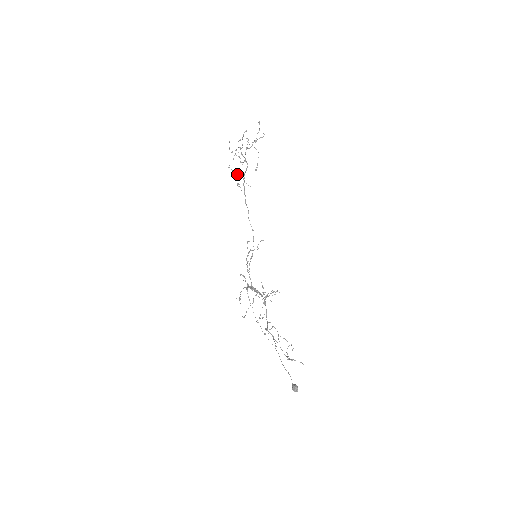
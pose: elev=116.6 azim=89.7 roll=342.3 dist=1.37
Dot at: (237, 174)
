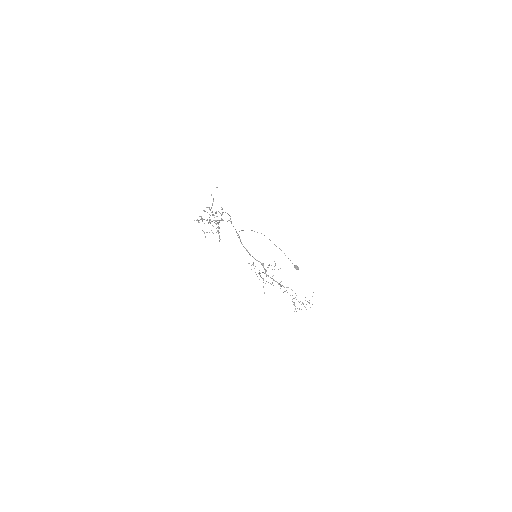
Dot at: occluded
